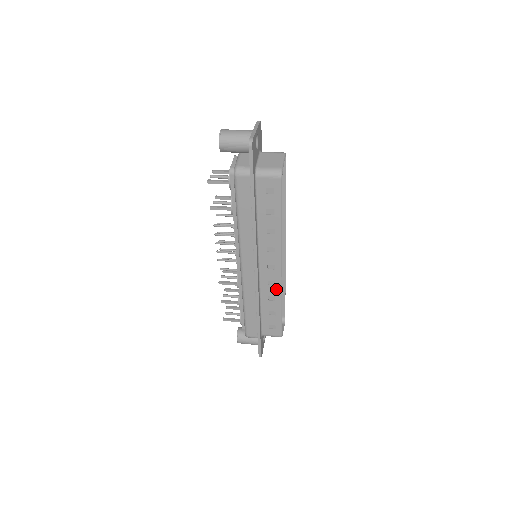
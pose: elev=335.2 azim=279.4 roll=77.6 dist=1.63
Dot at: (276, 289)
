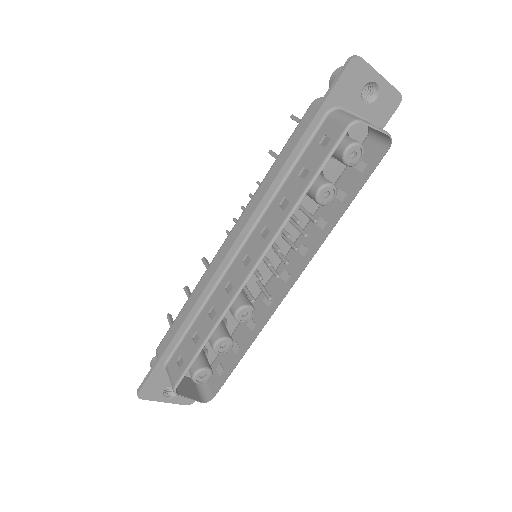
Dot at: (226, 301)
